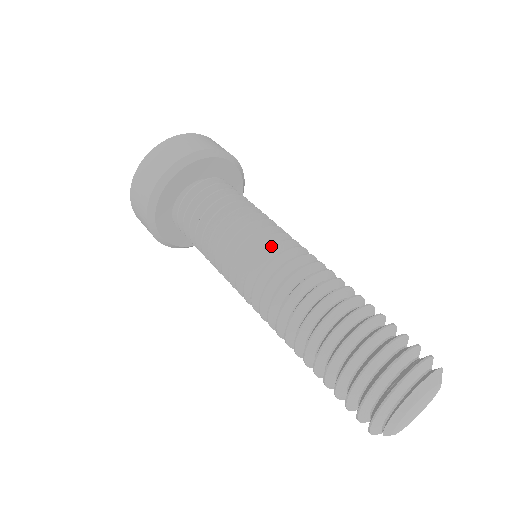
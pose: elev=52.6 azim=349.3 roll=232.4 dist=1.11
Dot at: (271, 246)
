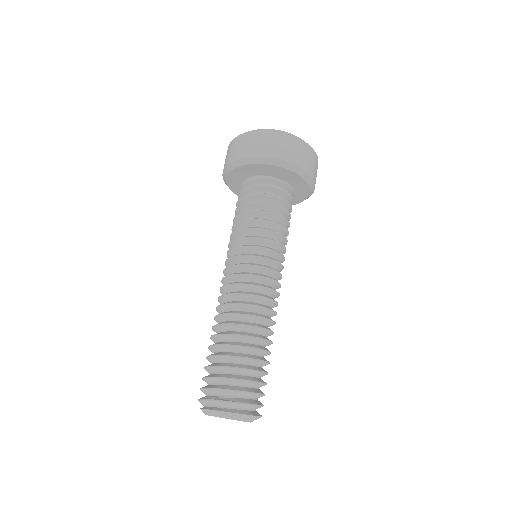
Dot at: (225, 268)
